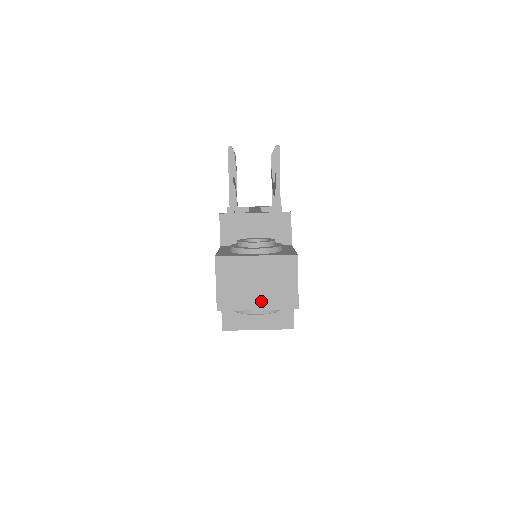
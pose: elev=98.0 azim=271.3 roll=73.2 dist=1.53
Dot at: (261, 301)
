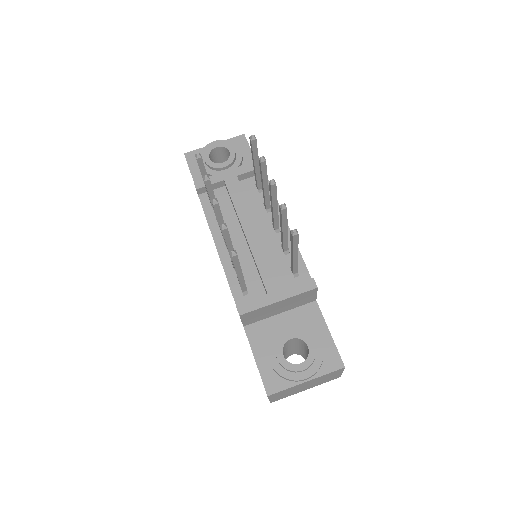
Dot at: (309, 388)
